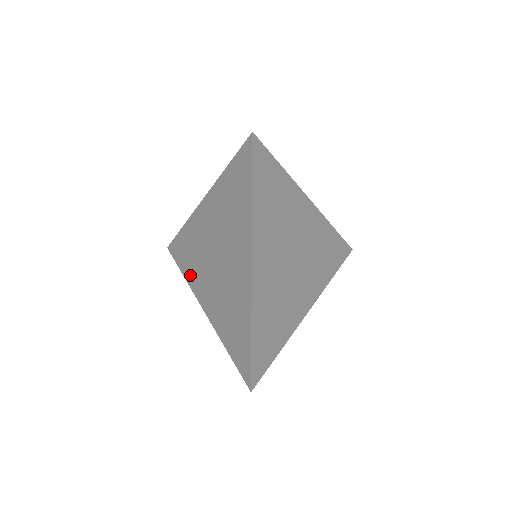
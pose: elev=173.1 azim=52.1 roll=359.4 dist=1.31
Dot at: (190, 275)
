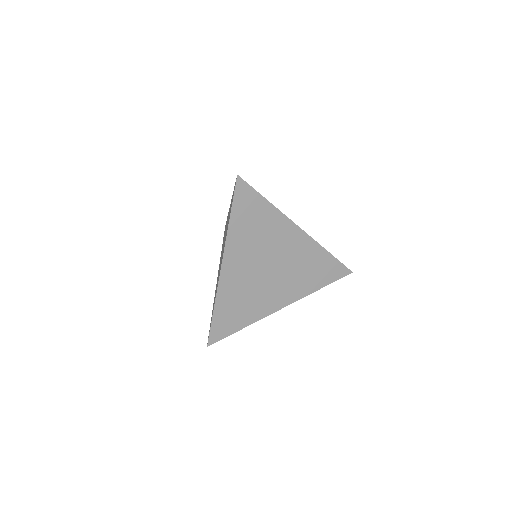
Dot at: occluded
